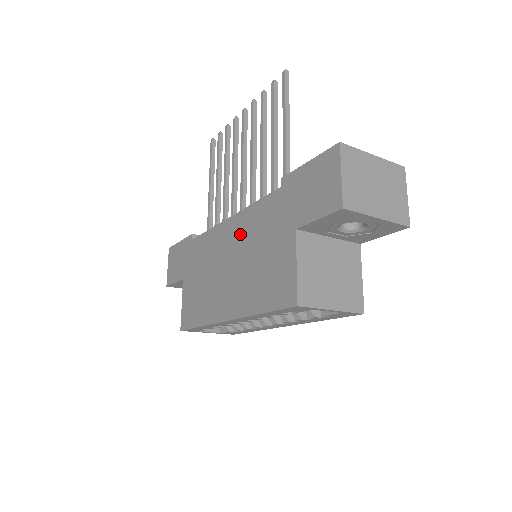
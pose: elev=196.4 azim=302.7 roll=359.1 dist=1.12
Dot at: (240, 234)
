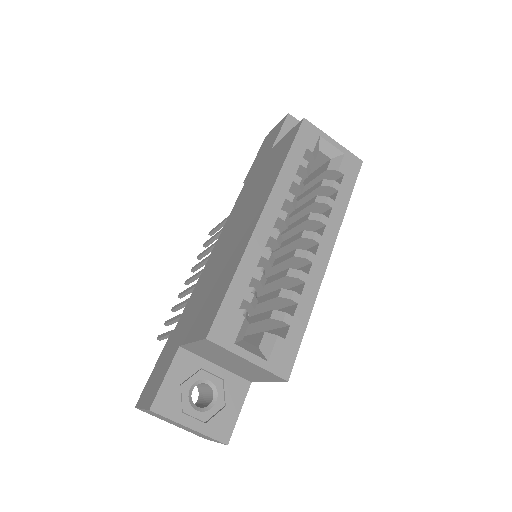
Dot at: (231, 222)
